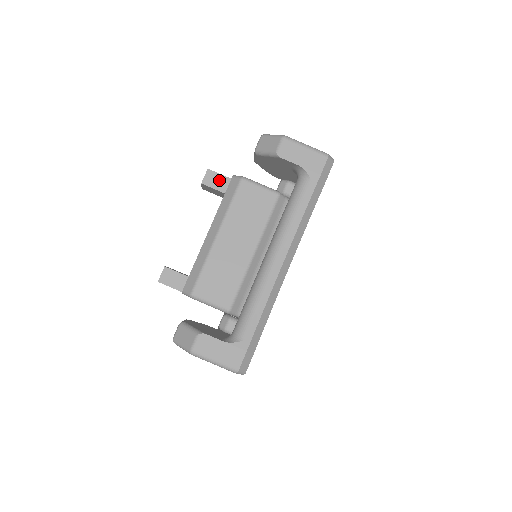
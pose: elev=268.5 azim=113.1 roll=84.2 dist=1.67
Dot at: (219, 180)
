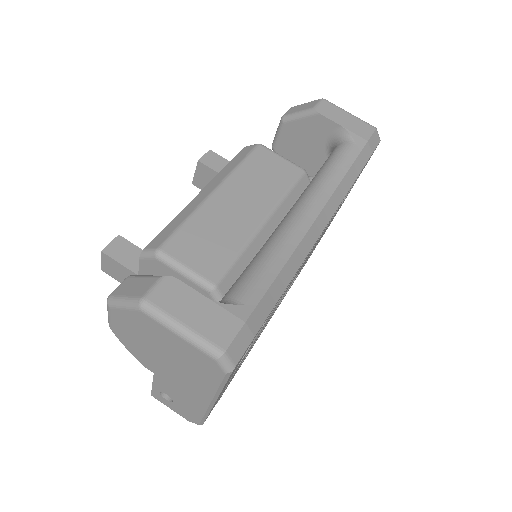
Dot at: (222, 163)
